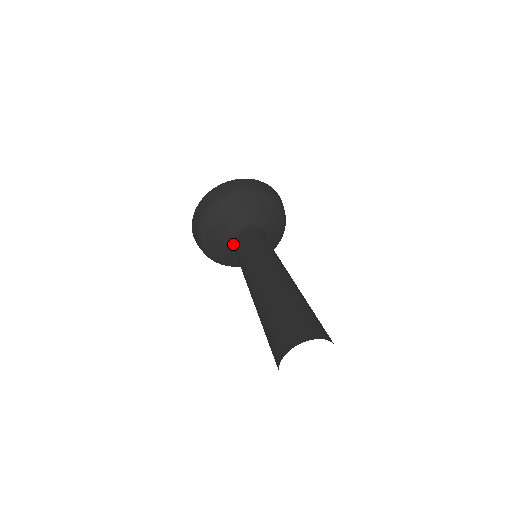
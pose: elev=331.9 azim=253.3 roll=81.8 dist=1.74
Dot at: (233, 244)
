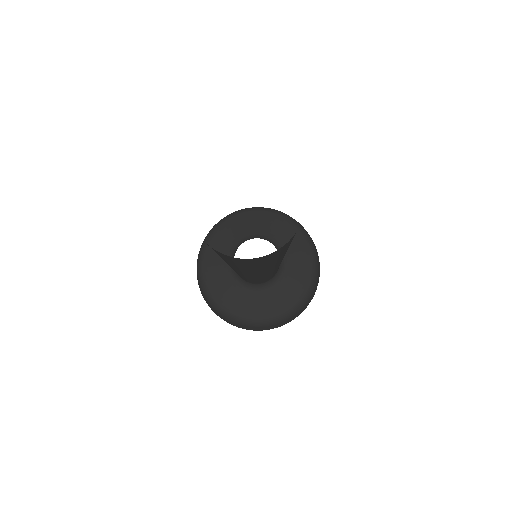
Dot at: occluded
